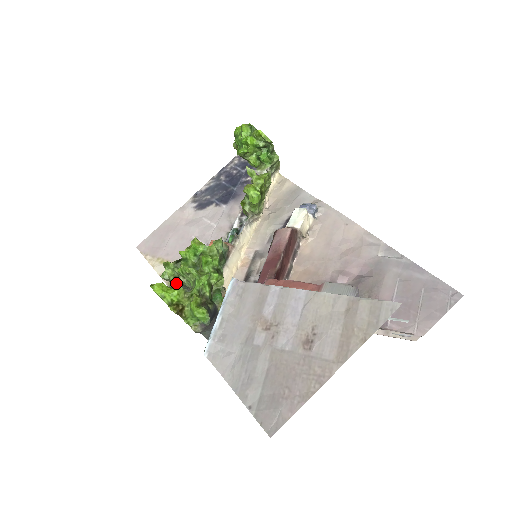
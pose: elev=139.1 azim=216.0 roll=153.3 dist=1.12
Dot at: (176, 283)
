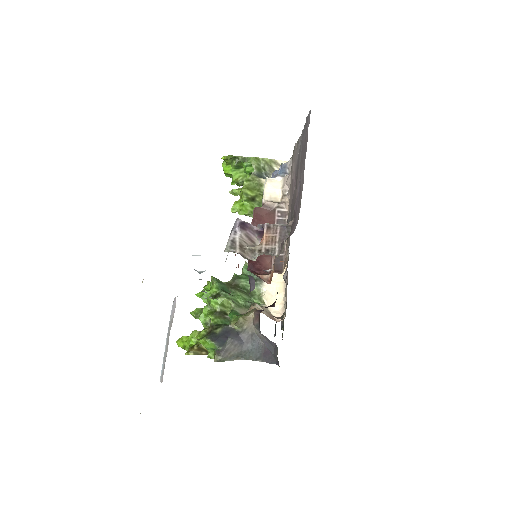
Dot at: occluded
